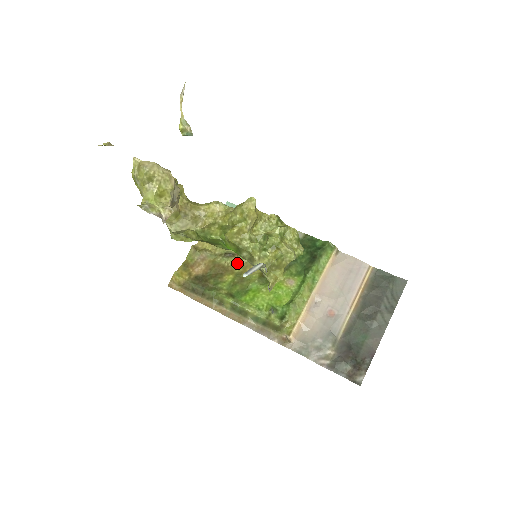
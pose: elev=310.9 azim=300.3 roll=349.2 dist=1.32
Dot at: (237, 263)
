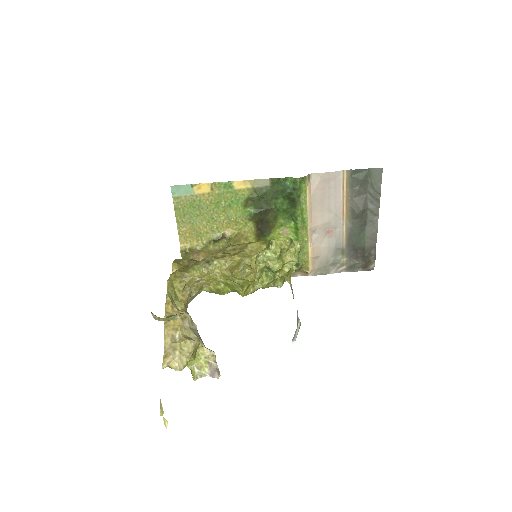
Dot at: (230, 242)
